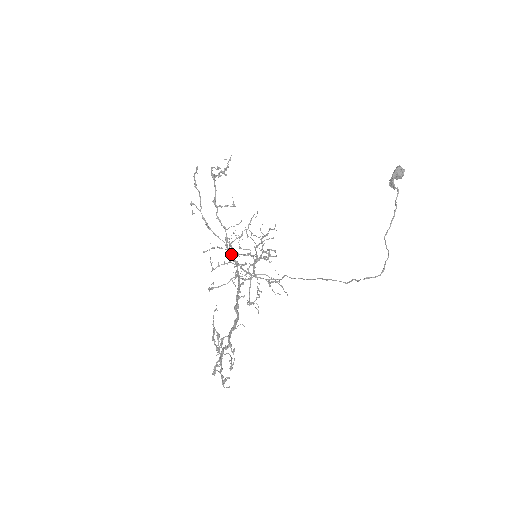
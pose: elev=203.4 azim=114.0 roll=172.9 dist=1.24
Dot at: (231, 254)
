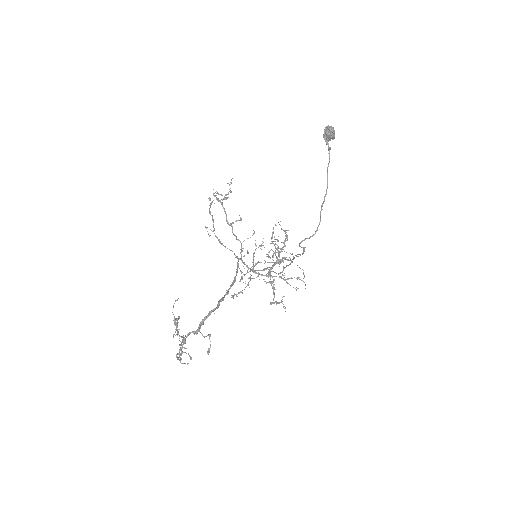
Dot at: (238, 260)
